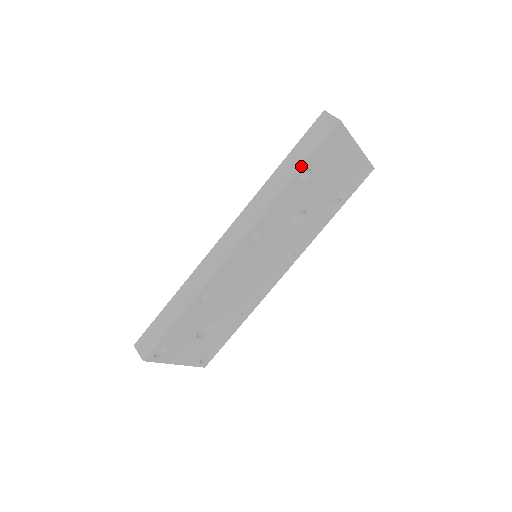
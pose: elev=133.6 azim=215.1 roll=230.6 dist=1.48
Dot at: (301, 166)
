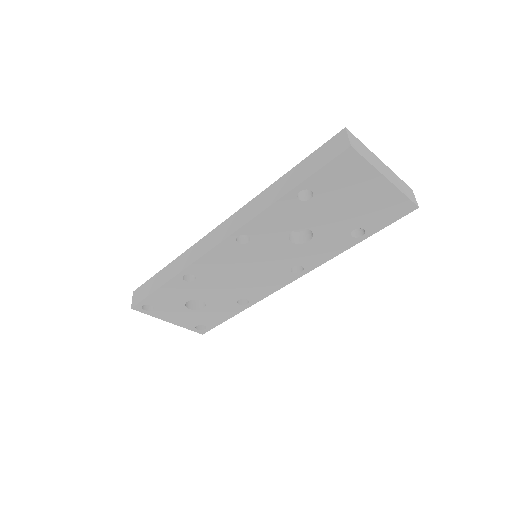
Dot at: (297, 184)
